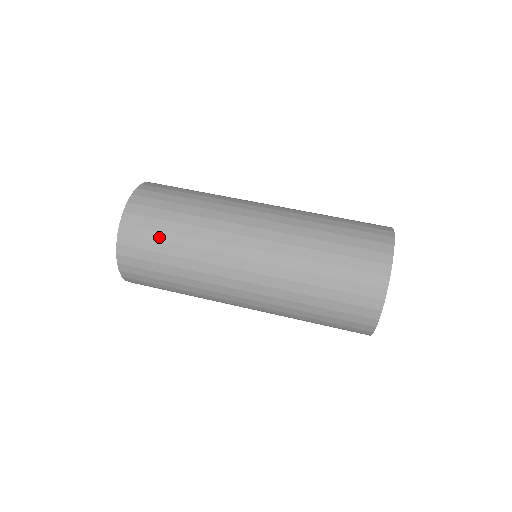
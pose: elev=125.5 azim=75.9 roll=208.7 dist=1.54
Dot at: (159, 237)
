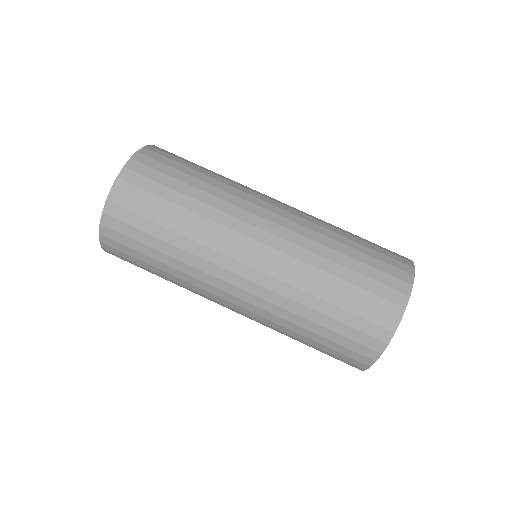
Dot at: (144, 269)
